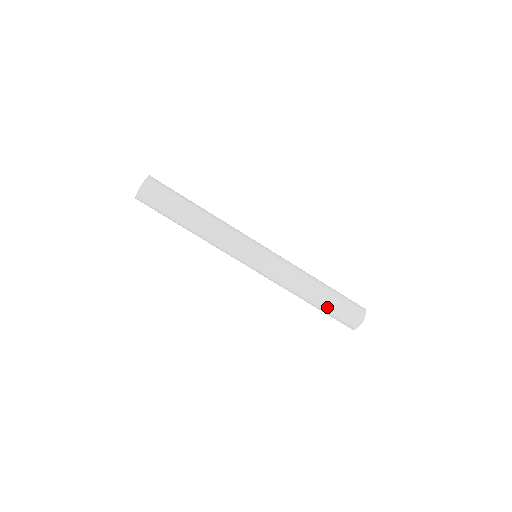
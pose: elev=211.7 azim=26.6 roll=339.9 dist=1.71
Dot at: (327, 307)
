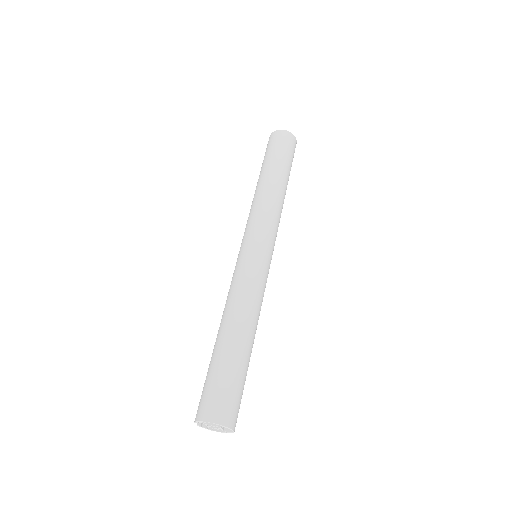
Dot at: occluded
